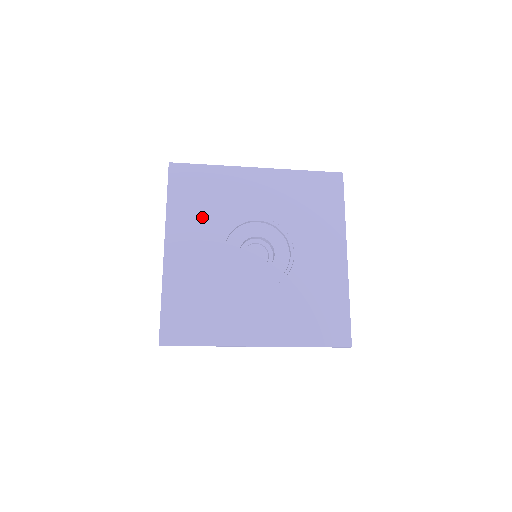
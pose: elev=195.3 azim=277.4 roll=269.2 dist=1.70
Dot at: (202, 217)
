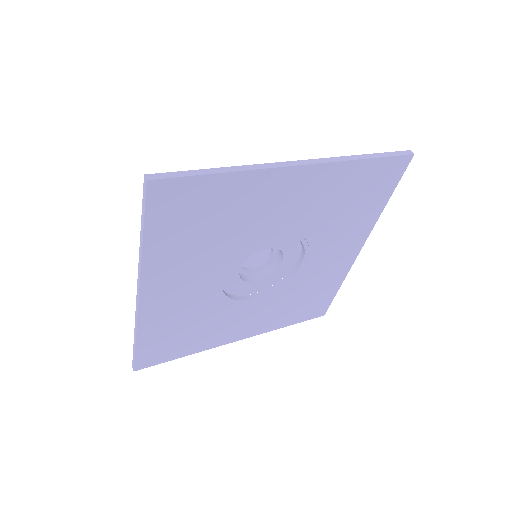
Dot at: (199, 250)
